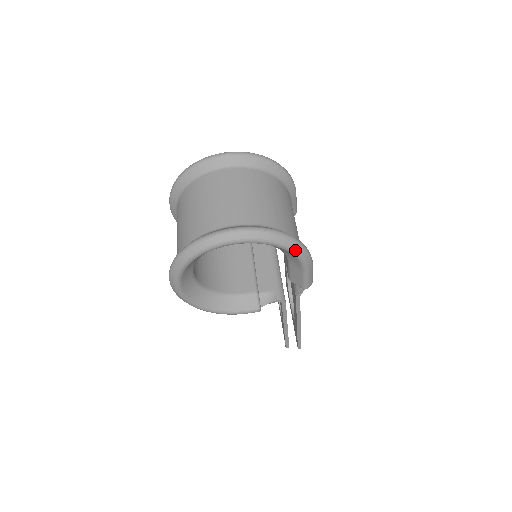
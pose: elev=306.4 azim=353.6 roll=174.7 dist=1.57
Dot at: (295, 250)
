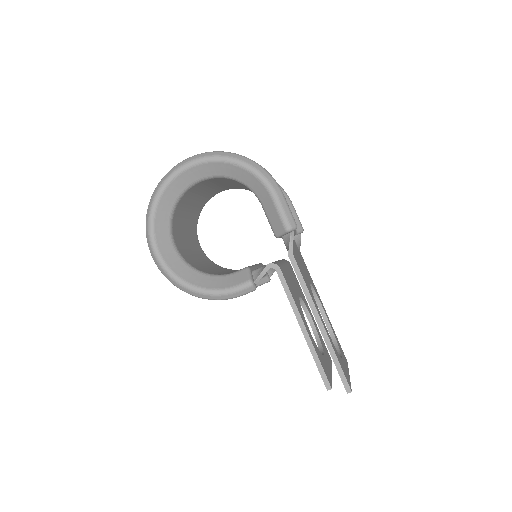
Dot at: (249, 165)
